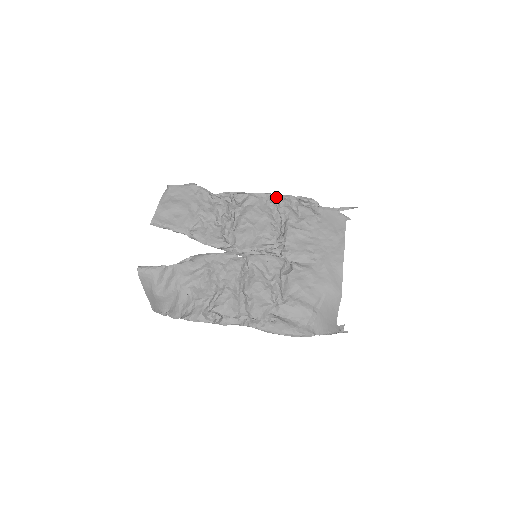
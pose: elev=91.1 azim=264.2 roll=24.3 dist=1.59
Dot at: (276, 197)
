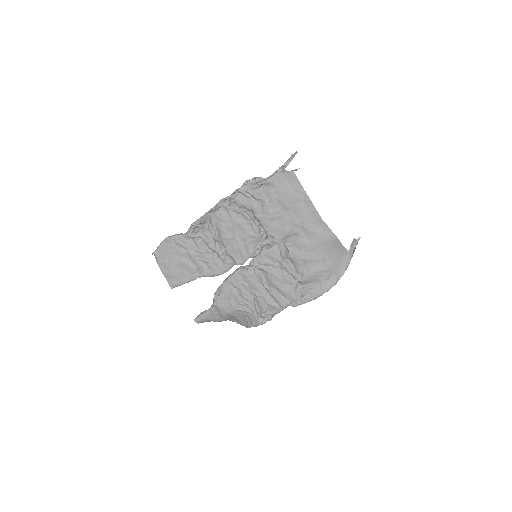
Dot at: (229, 198)
